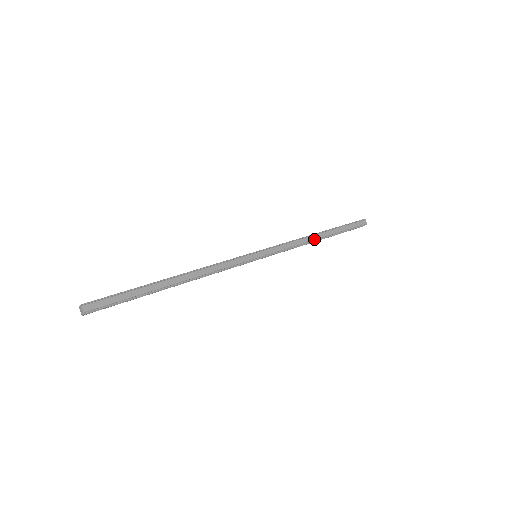
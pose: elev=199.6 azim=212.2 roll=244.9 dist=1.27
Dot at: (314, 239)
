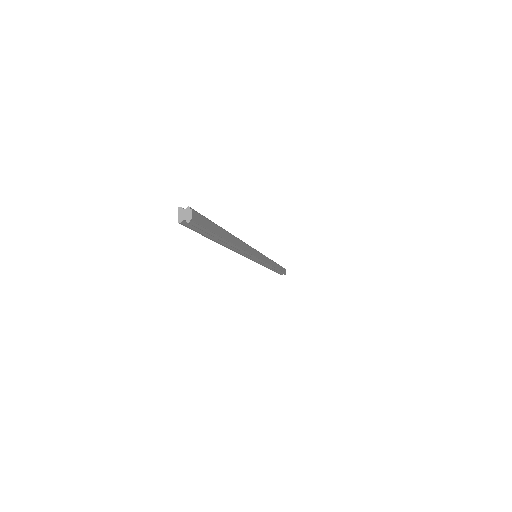
Dot at: (274, 266)
